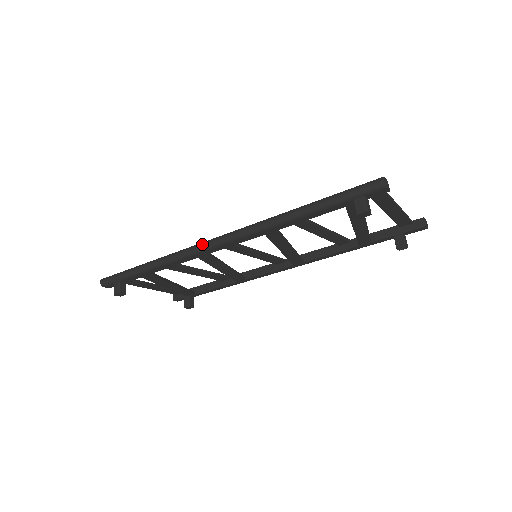
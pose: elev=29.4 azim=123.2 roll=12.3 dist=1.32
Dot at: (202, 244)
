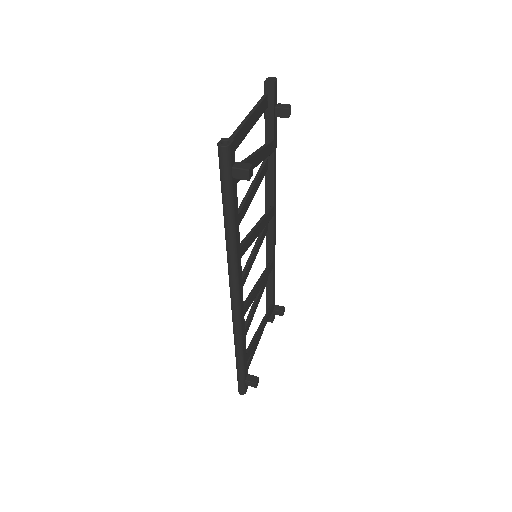
Dot at: (233, 313)
